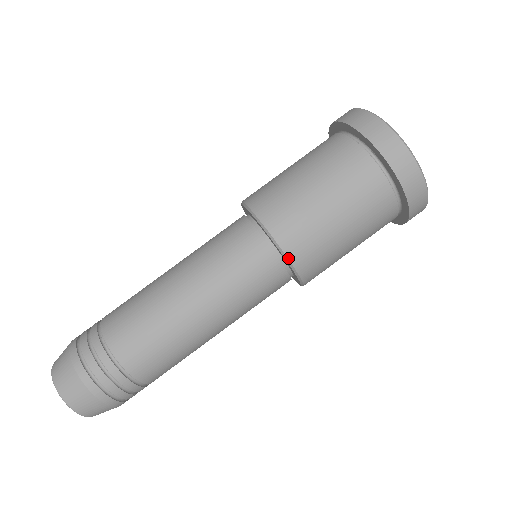
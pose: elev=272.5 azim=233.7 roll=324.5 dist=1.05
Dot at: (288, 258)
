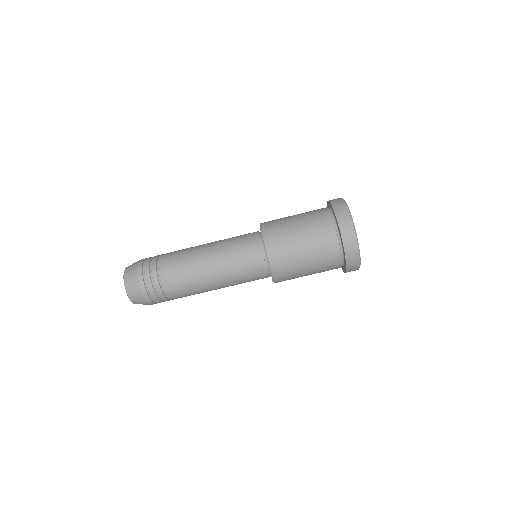
Dot at: (273, 276)
